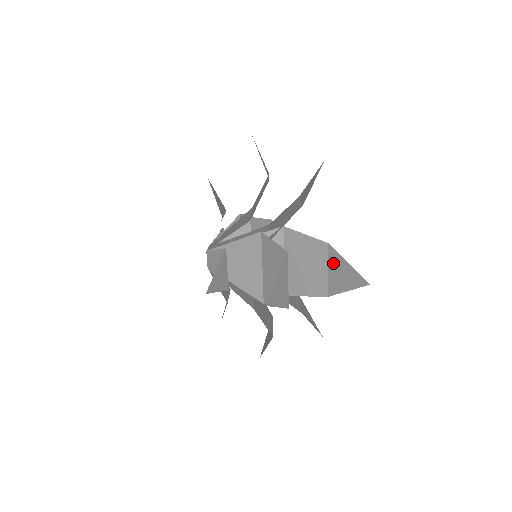
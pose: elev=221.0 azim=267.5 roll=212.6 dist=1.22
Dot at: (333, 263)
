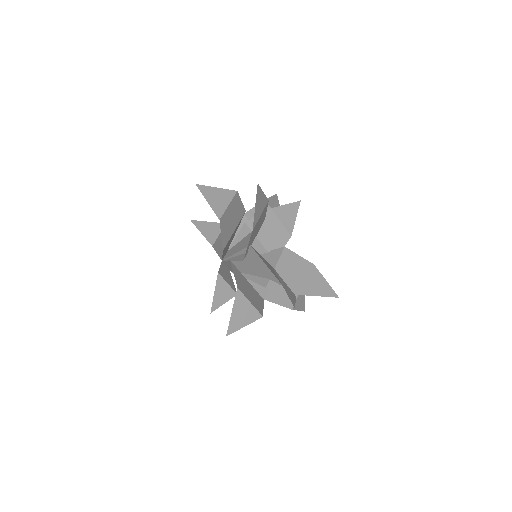
Dot at: (281, 280)
